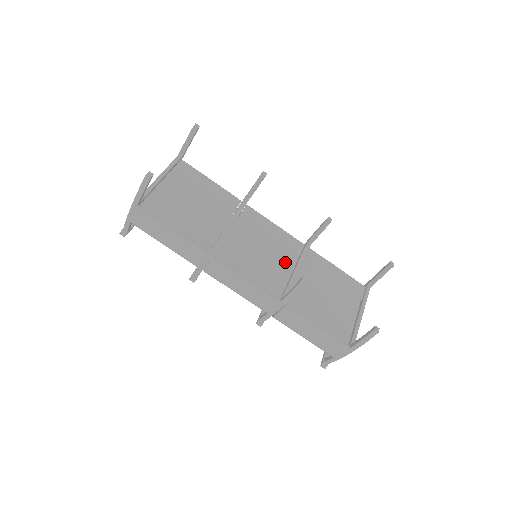
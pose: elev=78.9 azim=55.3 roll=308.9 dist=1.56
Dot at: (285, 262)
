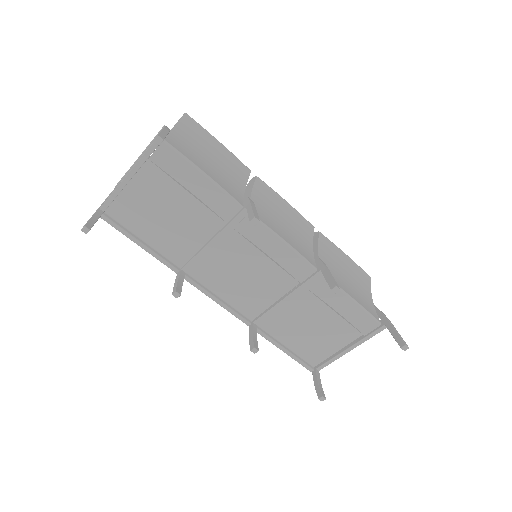
Dot at: (278, 285)
